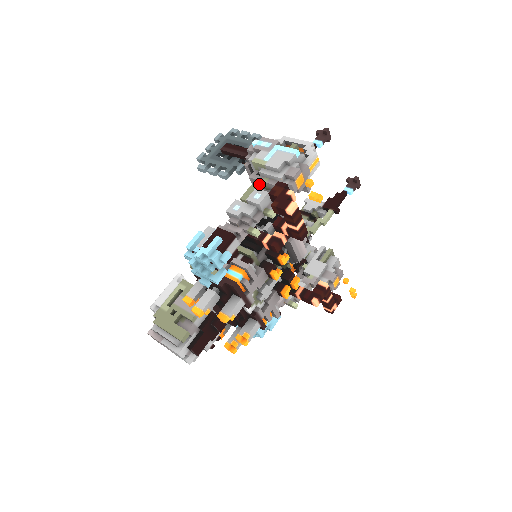
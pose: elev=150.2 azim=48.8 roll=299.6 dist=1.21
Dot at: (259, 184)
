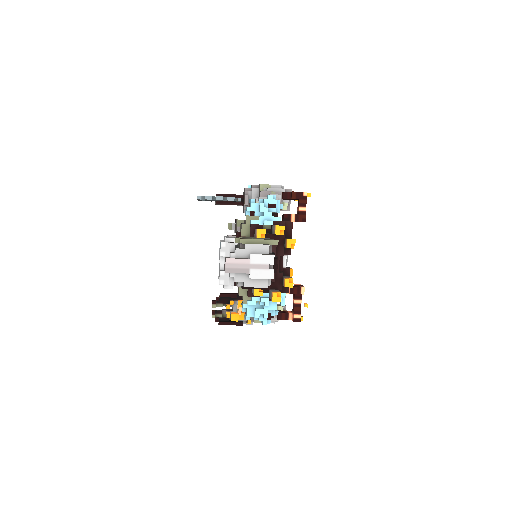
Dot at: occluded
